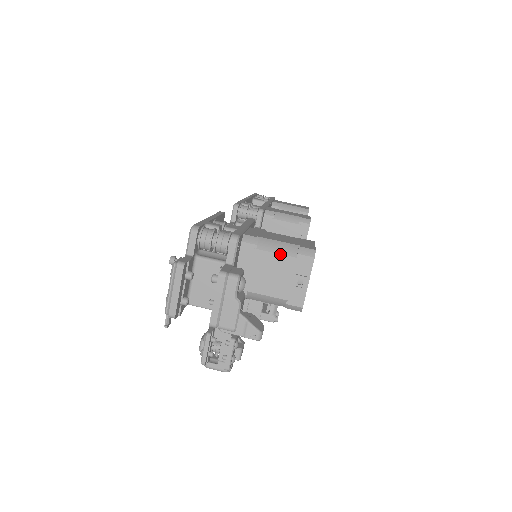
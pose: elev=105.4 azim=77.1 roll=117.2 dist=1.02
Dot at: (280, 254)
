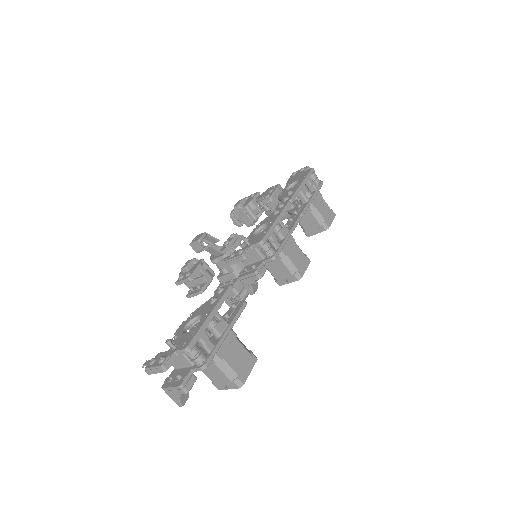
Dot at: (225, 375)
